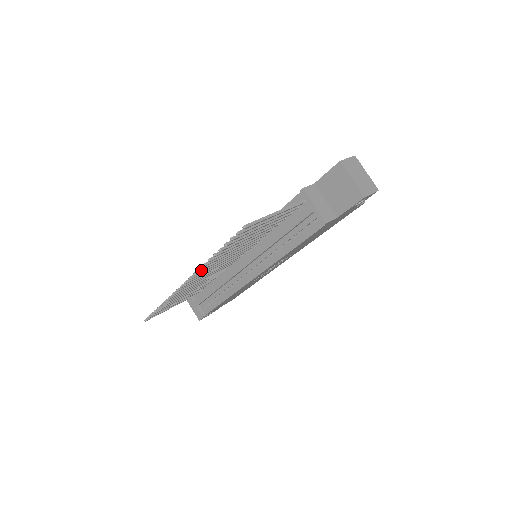
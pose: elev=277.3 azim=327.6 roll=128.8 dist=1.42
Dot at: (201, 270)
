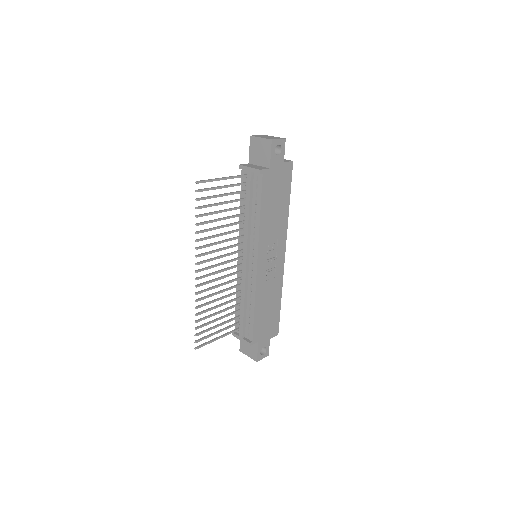
Dot at: (201, 254)
